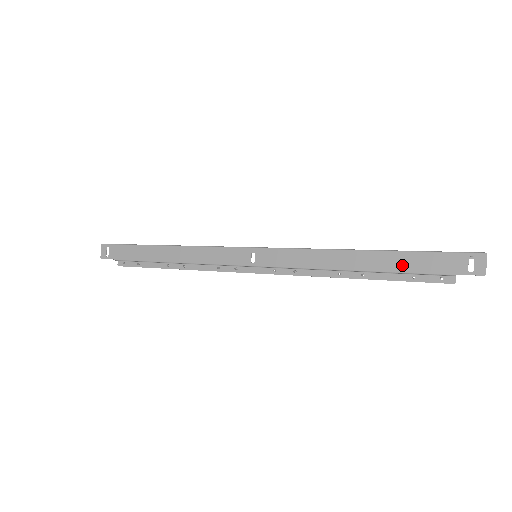
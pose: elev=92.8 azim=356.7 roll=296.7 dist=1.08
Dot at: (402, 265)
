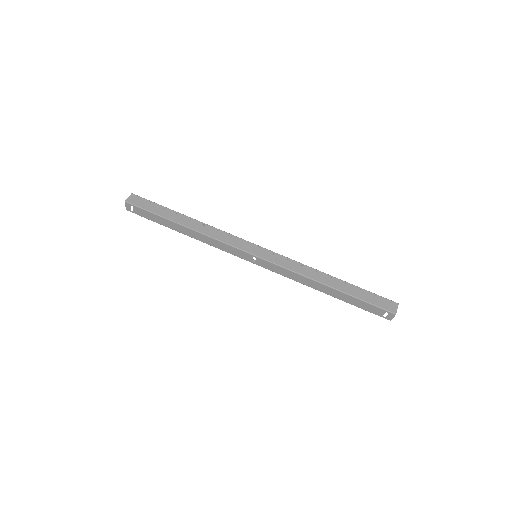
Dot at: (349, 301)
